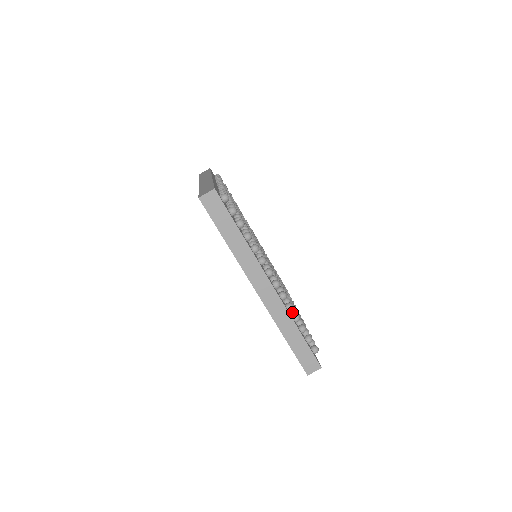
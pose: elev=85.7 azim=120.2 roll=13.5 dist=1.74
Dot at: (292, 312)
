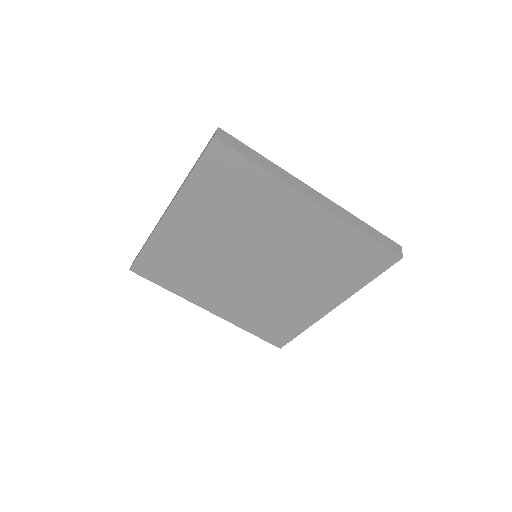
Dot at: occluded
